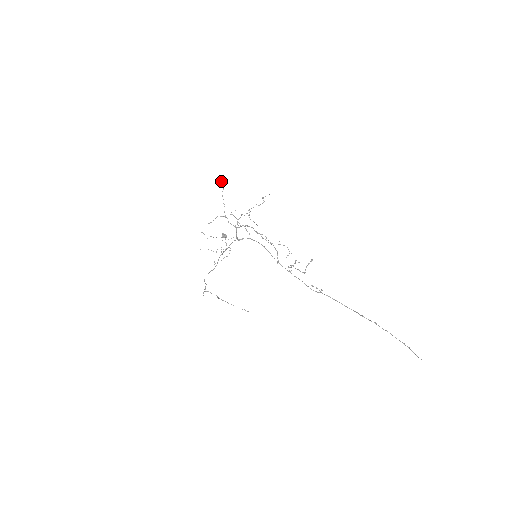
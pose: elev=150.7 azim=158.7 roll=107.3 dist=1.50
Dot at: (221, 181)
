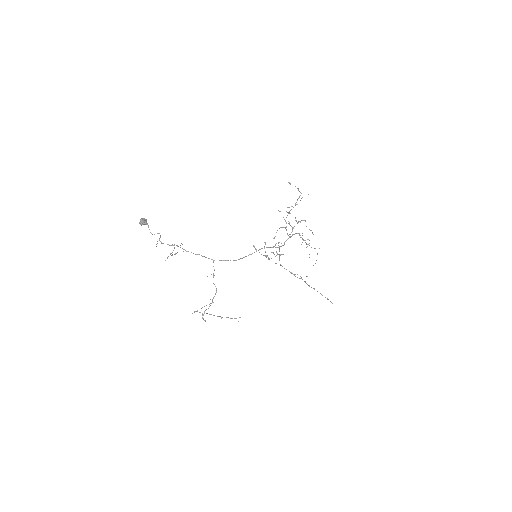
Dot at: occluded
